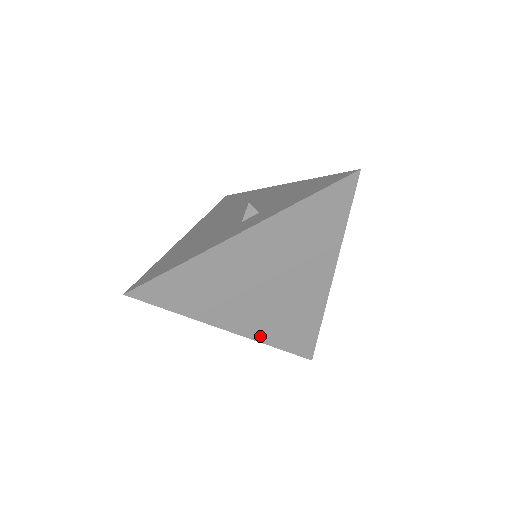
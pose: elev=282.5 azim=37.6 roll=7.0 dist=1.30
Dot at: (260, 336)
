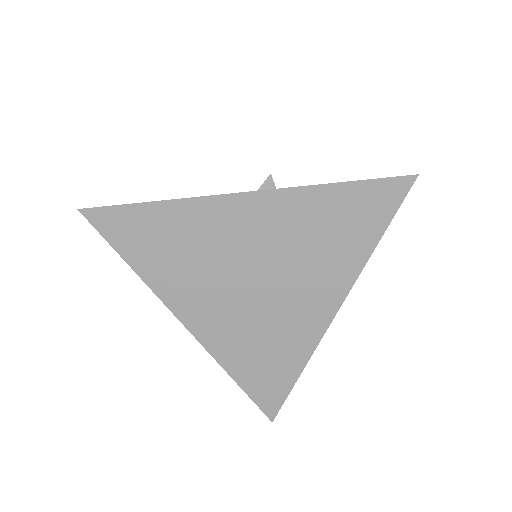
Dot at: (219, 352)
